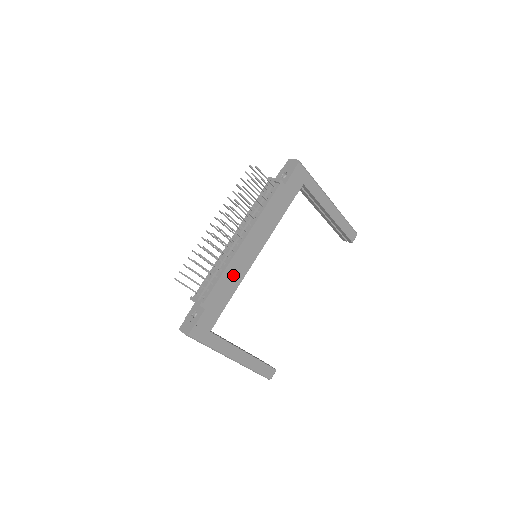
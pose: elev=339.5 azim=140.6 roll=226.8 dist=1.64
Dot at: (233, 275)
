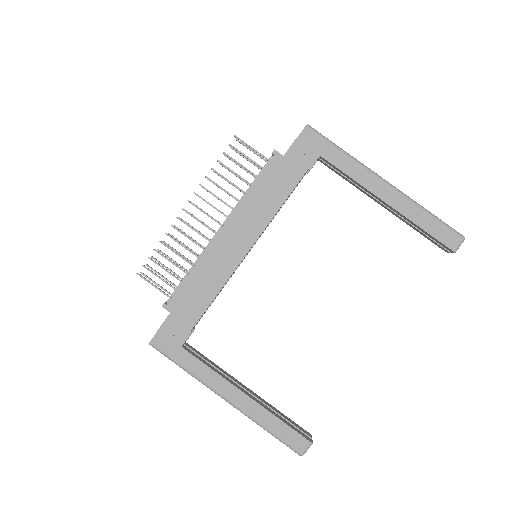
Dot at: (210, 274)
